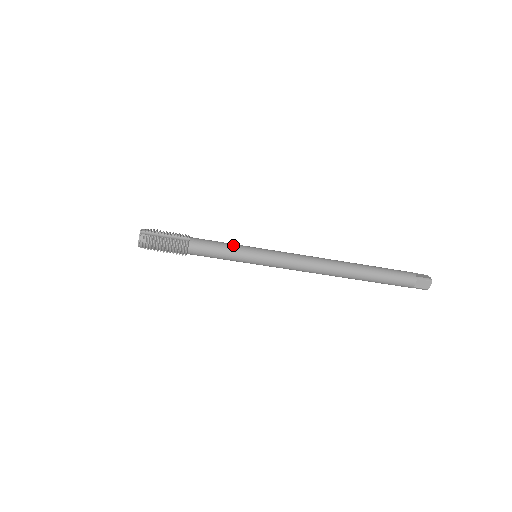
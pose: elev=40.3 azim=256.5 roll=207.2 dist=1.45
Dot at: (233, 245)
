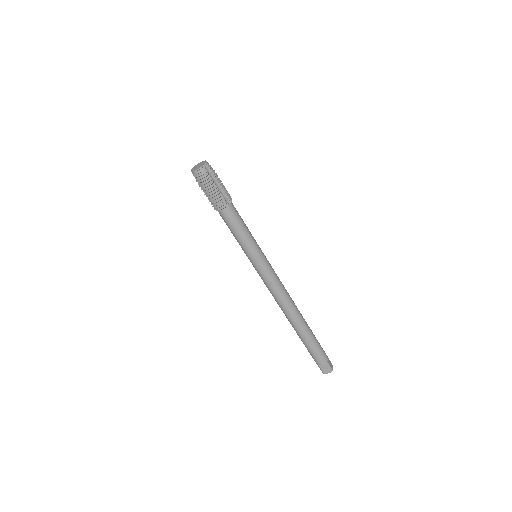
Dot at: (251, 236)
